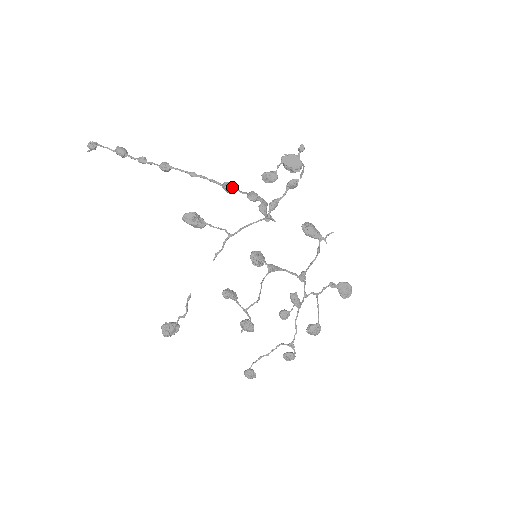
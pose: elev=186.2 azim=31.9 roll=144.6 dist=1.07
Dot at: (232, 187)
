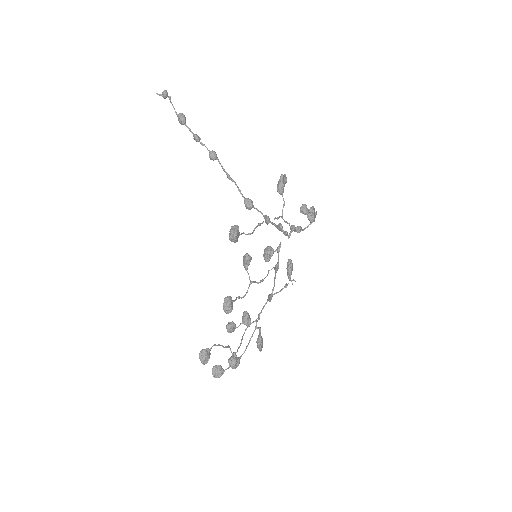
Dot at: (253, 205)
